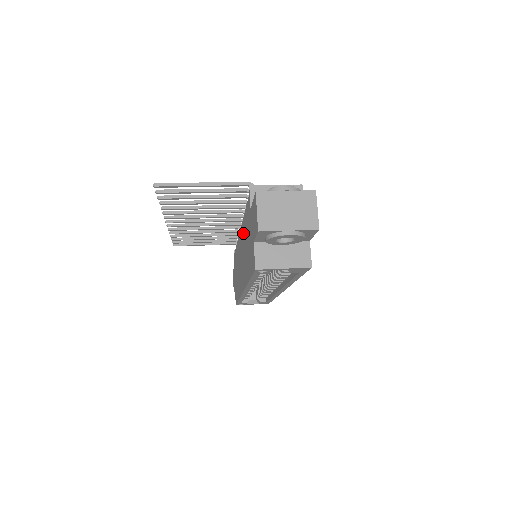
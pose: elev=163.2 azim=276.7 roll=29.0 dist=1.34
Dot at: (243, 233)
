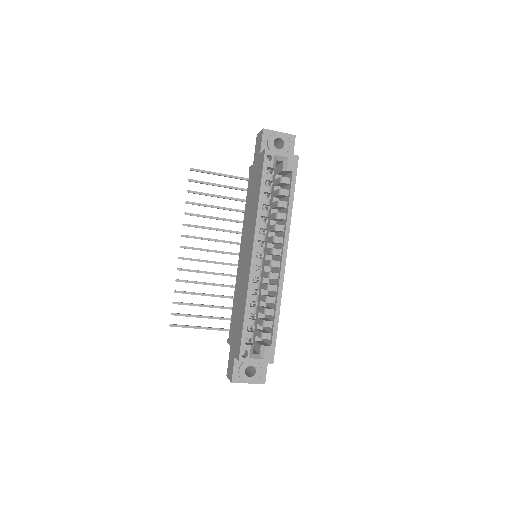
Dot at: (245, 221)
